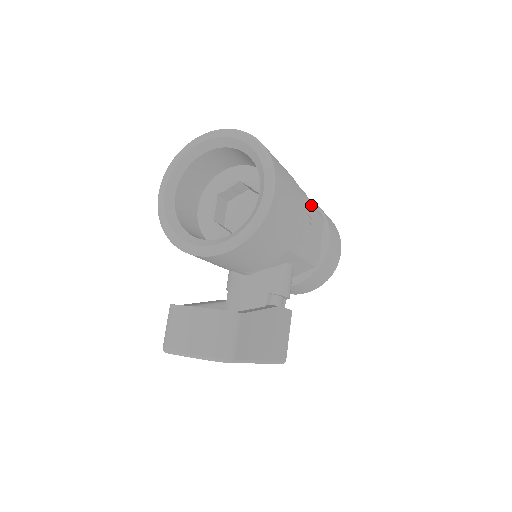
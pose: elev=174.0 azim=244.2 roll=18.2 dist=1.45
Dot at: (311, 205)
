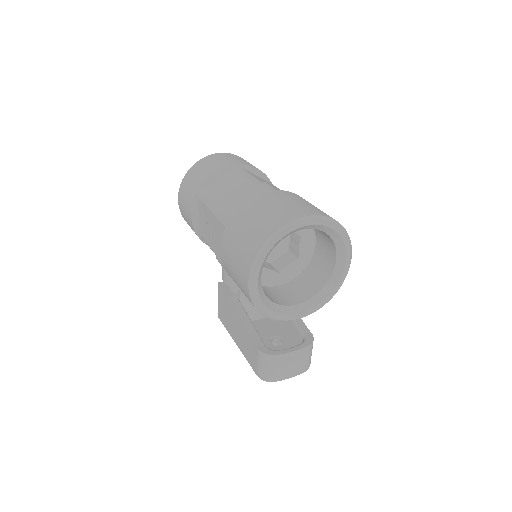
Dot at: occluded
